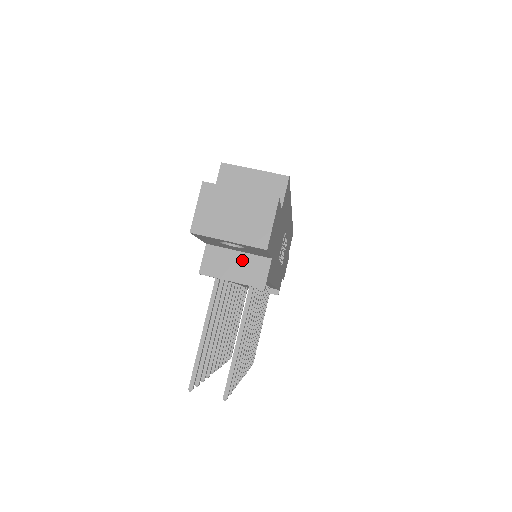
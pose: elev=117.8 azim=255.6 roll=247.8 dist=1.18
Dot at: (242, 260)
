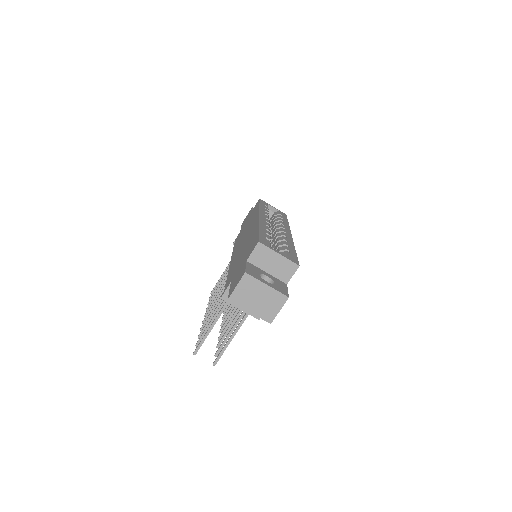
Dot at: occluded
